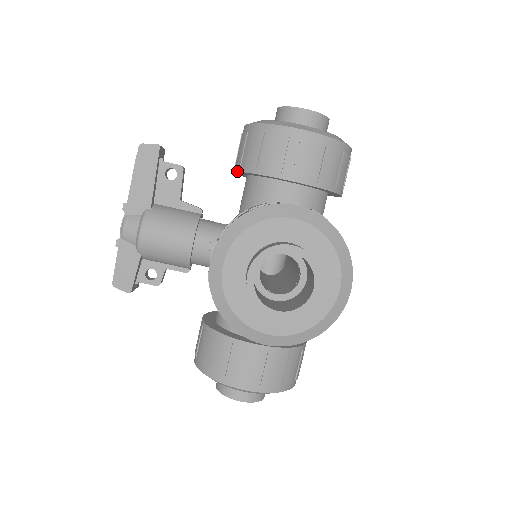
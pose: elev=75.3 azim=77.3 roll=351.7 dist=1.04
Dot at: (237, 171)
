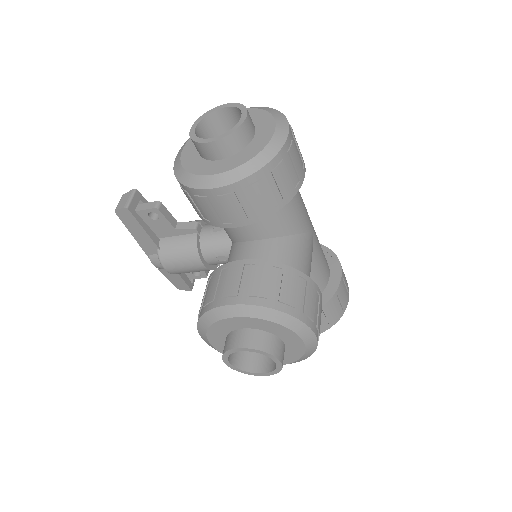
Dot at: occluded
